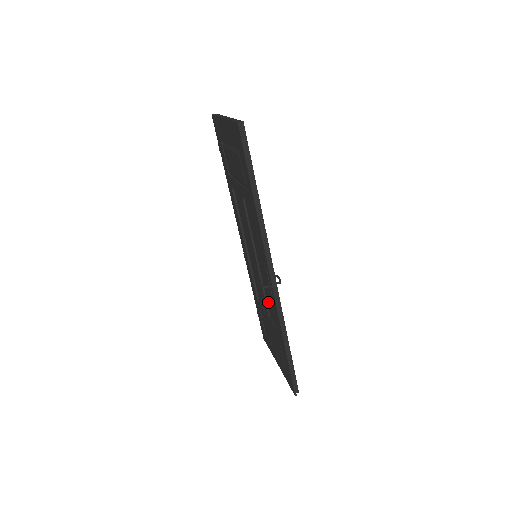
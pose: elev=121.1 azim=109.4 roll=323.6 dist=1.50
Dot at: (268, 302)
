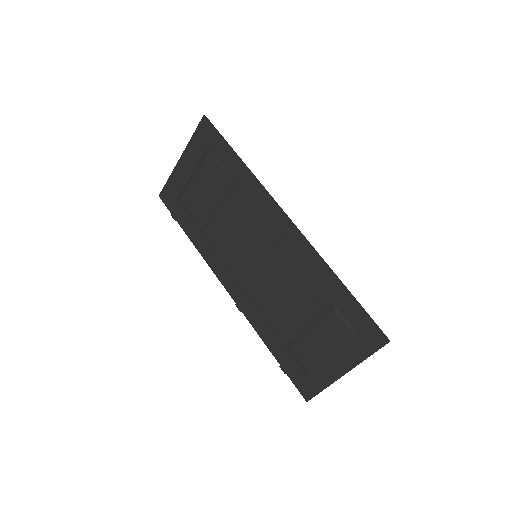
Dot at: (293, 287)
